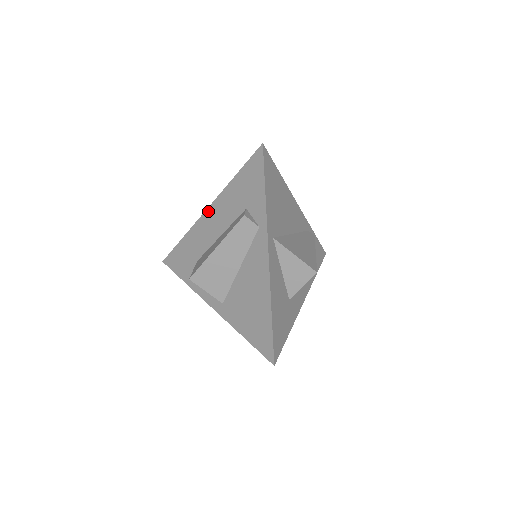
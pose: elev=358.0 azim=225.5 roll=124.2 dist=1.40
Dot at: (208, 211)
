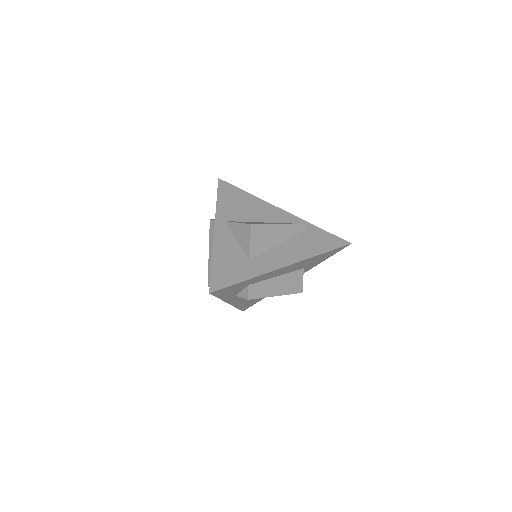
Dot at: occluded
